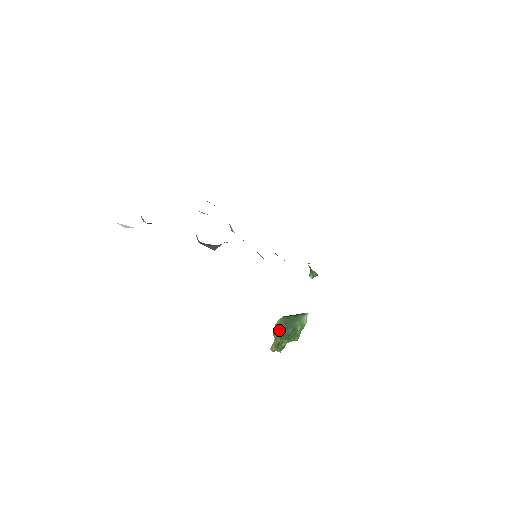
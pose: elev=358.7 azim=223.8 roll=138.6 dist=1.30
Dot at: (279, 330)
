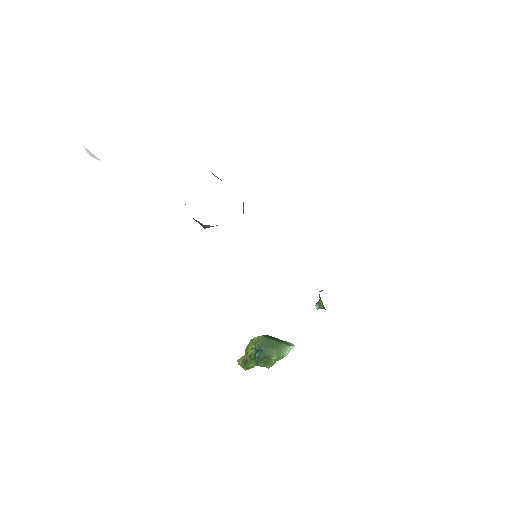
Dot at: (253, 347)
